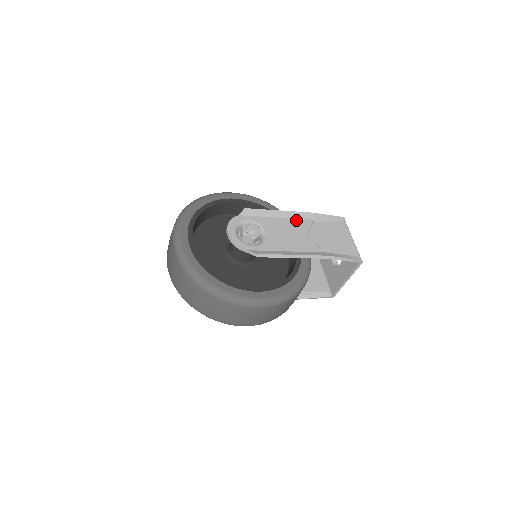
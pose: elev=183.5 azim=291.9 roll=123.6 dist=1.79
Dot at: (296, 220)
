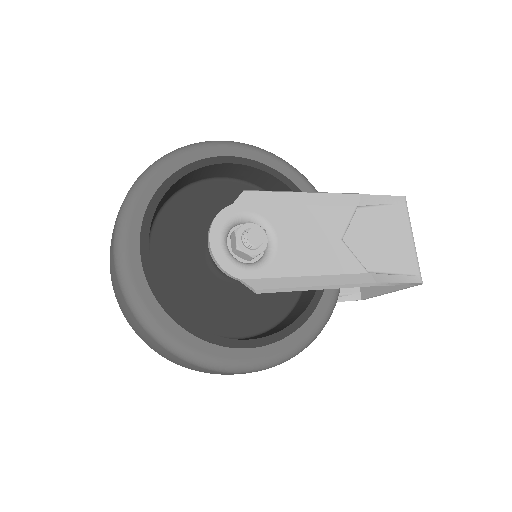
Dot at: (329, 209)
